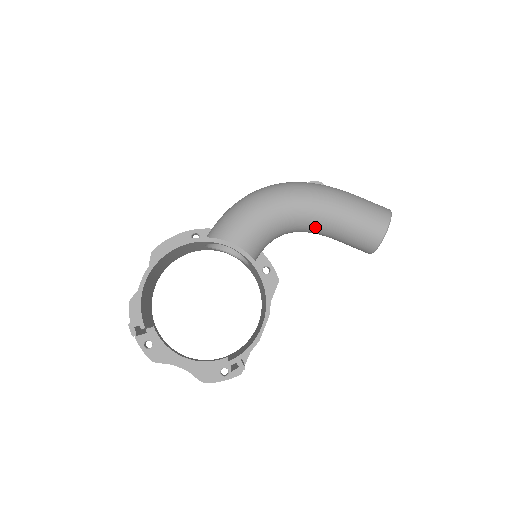
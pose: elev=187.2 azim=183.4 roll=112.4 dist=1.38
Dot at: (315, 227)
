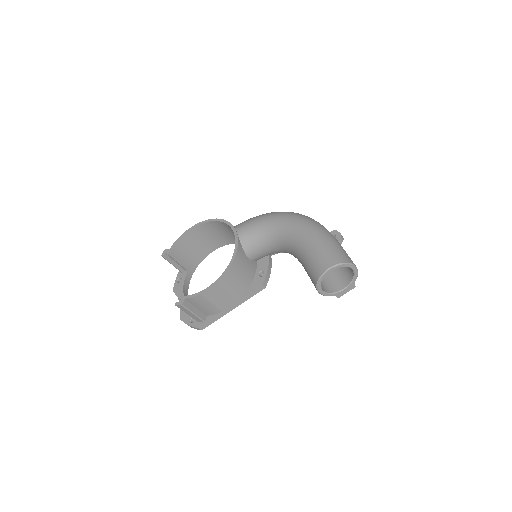
Dot at: (292, 249)
